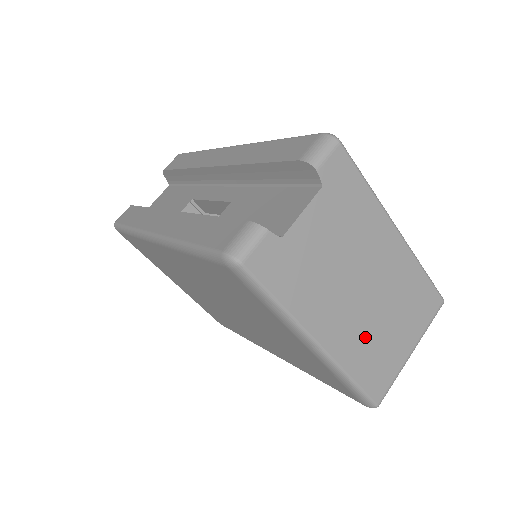
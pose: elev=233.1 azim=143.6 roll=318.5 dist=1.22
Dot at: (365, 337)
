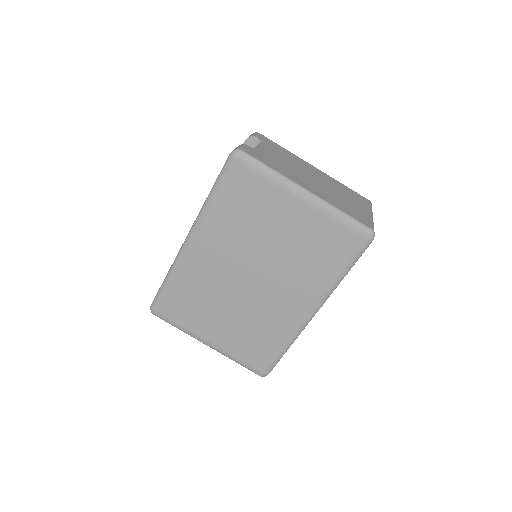
Dot at: (333, 197)
